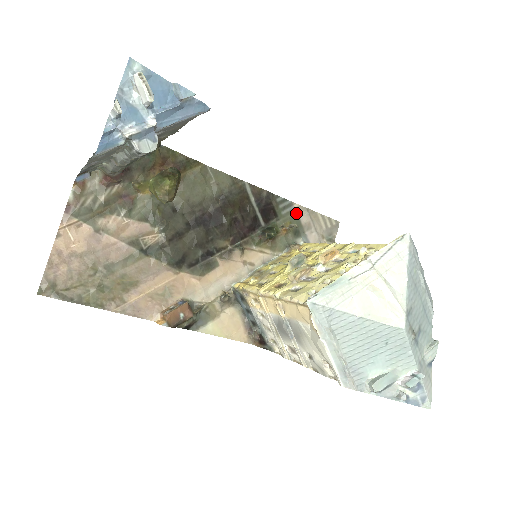
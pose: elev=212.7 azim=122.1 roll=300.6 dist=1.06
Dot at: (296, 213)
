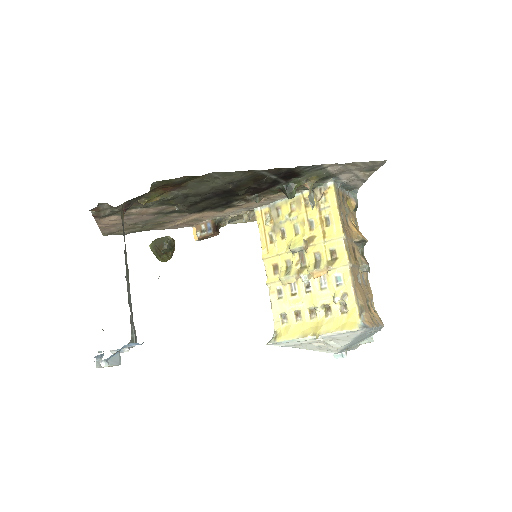
Dot at: (326, 169)
